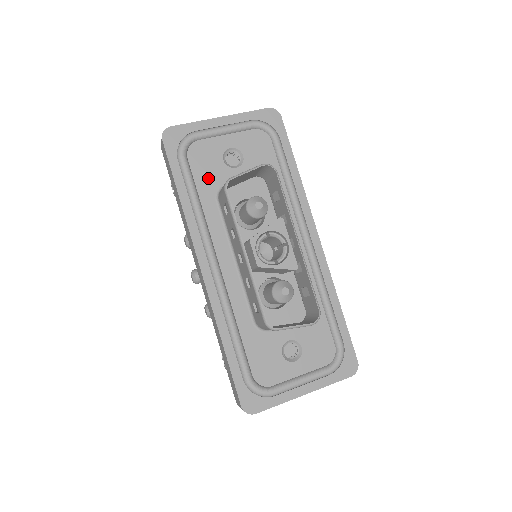
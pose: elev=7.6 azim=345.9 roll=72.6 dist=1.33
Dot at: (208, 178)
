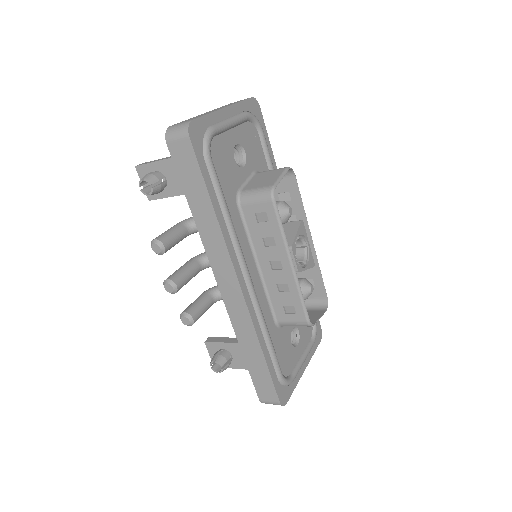
Dot at: (228, 181)
